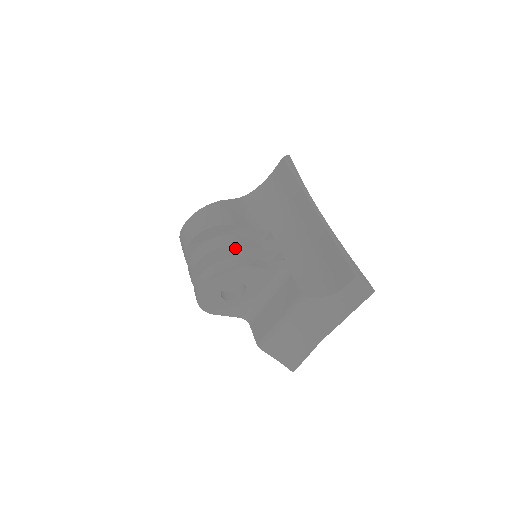
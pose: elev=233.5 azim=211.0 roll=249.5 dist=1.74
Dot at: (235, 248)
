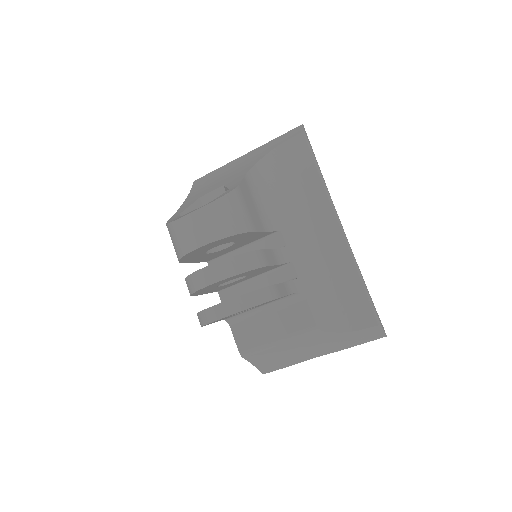
Dot at: (261, 268)
